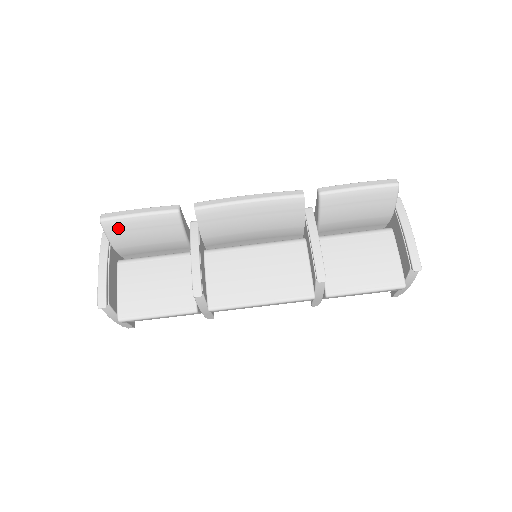
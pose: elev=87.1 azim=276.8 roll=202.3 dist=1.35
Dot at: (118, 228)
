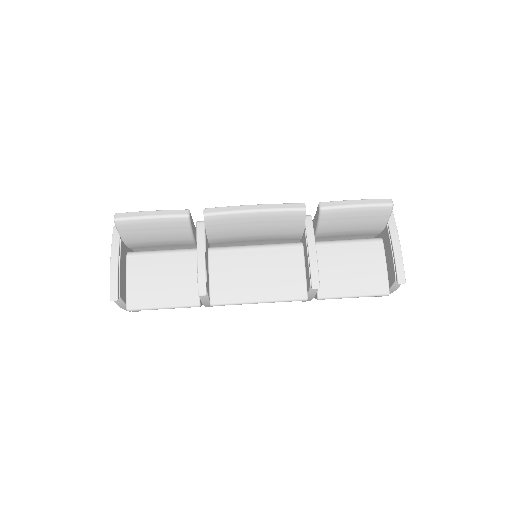
Dot at: (130, 227)
